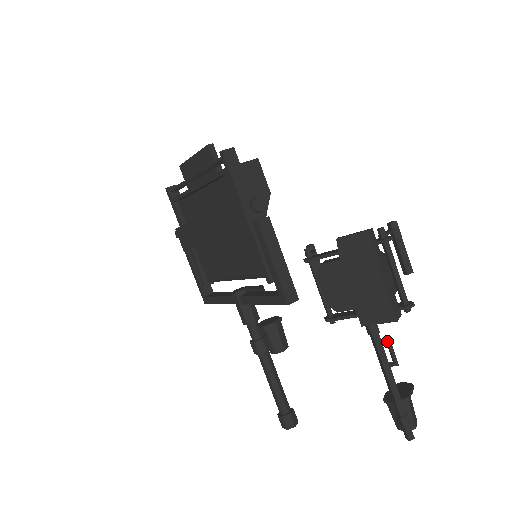
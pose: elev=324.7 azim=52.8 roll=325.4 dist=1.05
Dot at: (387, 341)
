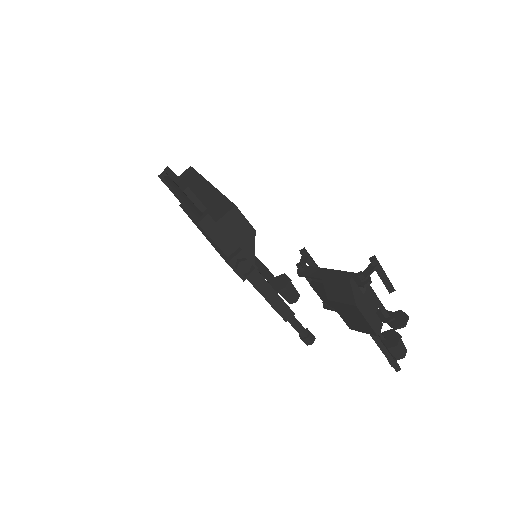
Dot at: occluded
